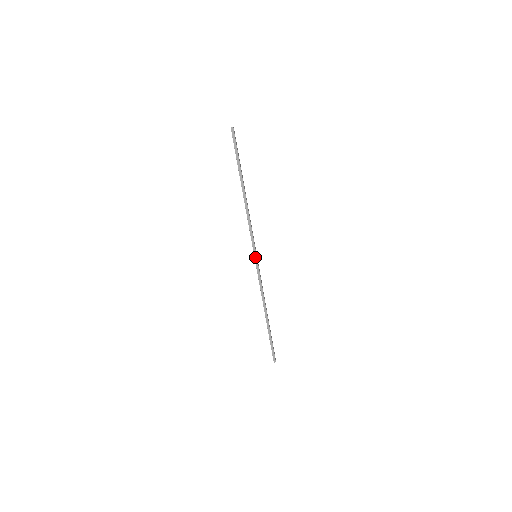
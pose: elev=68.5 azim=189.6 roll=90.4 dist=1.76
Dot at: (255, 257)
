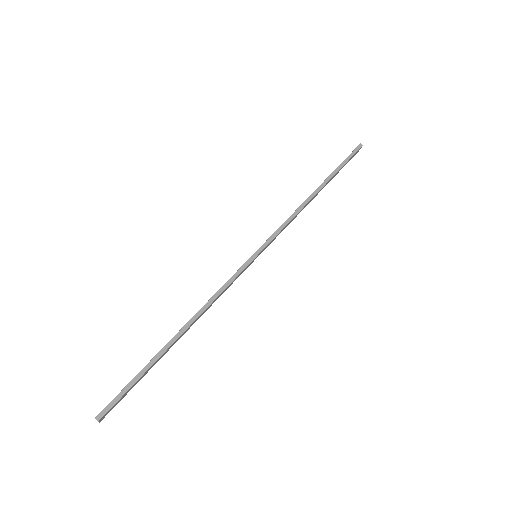
Dot at: (256, 253)
